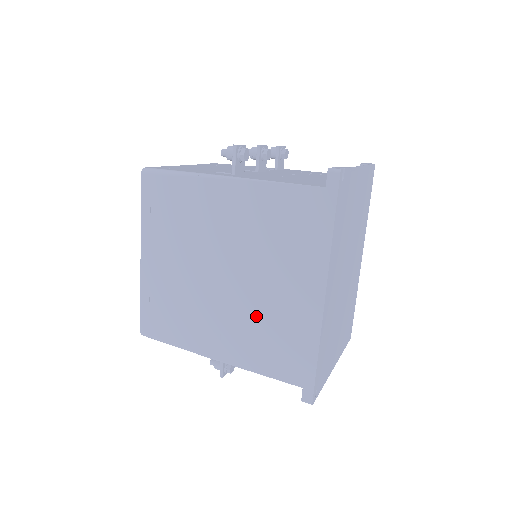
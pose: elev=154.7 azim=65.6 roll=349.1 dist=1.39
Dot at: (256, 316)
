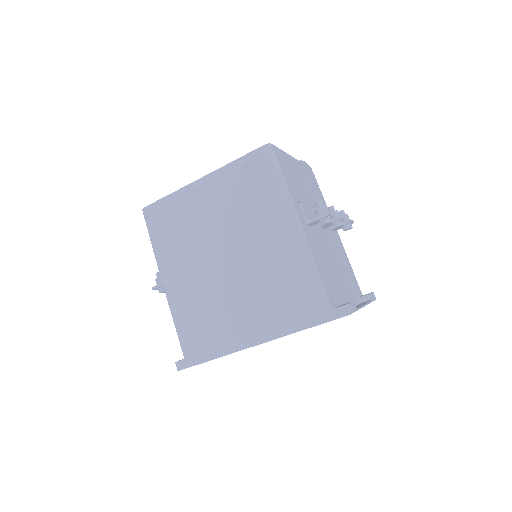
Dot at: (213, 300)
